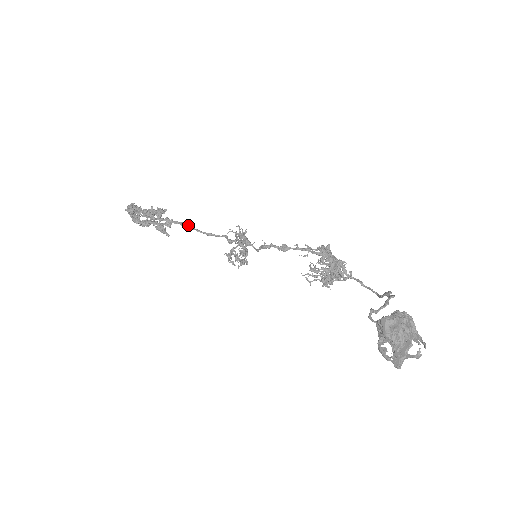
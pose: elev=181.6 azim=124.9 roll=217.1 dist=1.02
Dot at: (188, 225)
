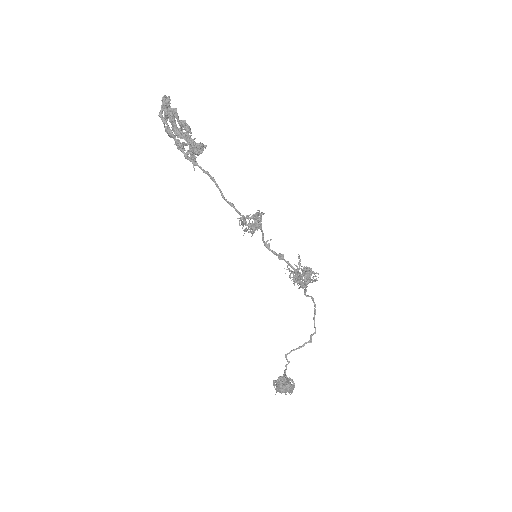
Dot at: (216, 186)
